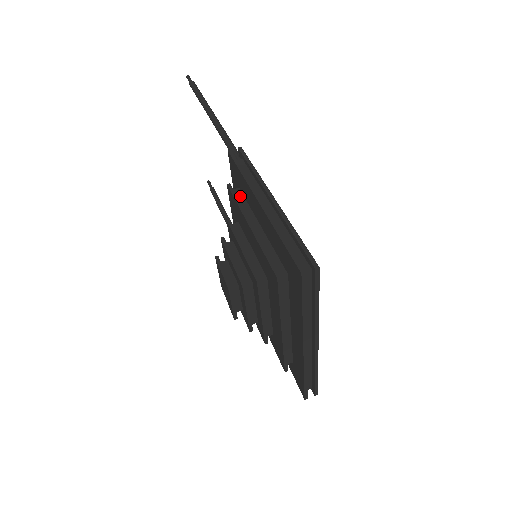
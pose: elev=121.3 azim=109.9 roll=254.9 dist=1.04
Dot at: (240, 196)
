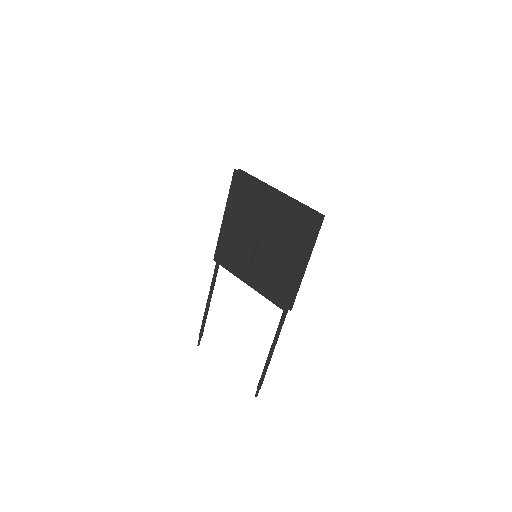
Dot at: occluded
